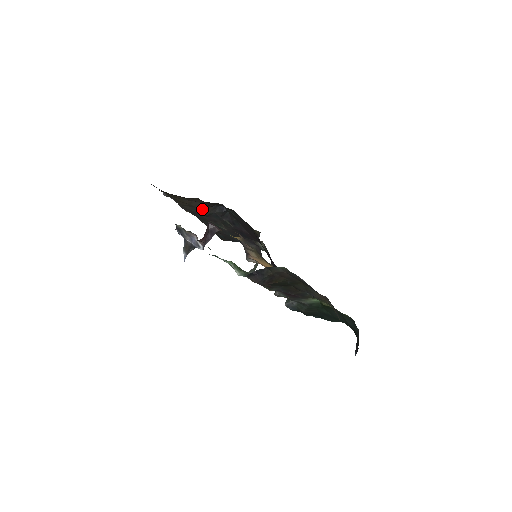
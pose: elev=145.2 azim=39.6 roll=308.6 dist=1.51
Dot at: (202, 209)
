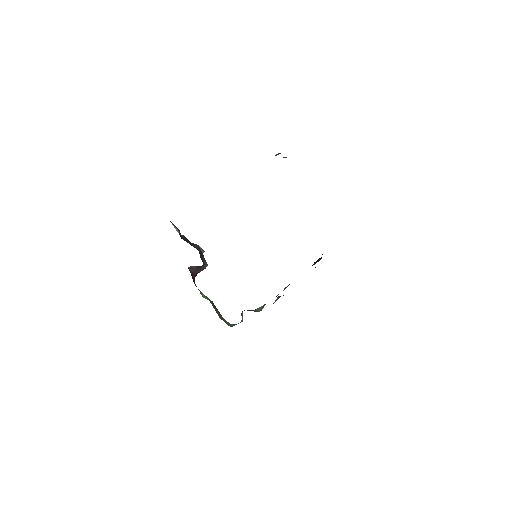
Dot at: occluded
